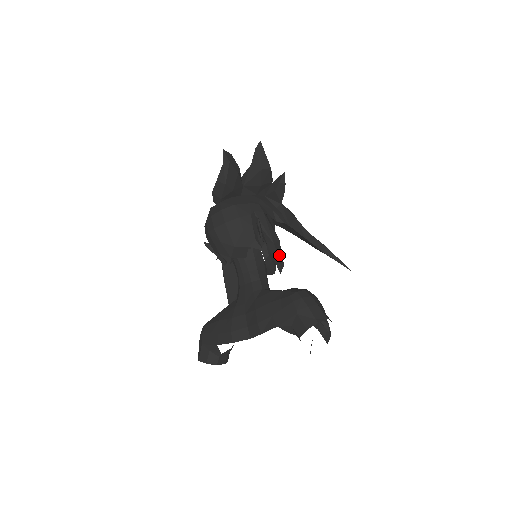
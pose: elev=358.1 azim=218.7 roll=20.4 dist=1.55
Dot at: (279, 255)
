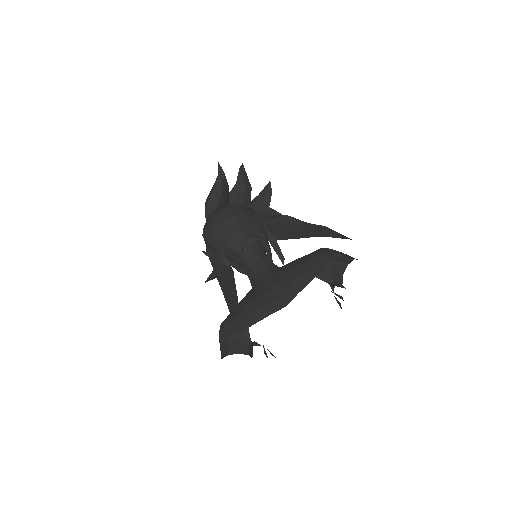
Dot at: (279, 248)
